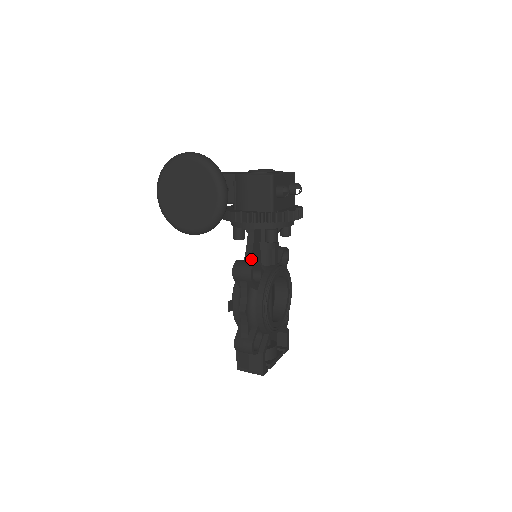
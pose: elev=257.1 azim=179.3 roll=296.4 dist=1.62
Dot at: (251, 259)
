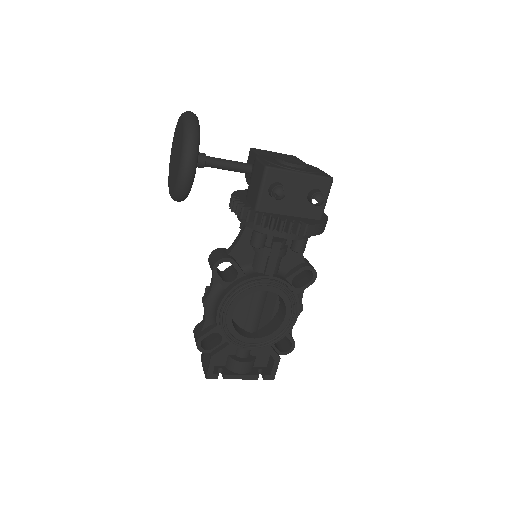
Dot at: (231, 253)
